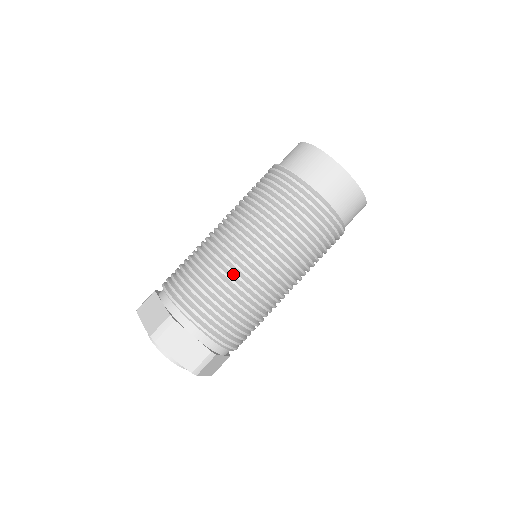
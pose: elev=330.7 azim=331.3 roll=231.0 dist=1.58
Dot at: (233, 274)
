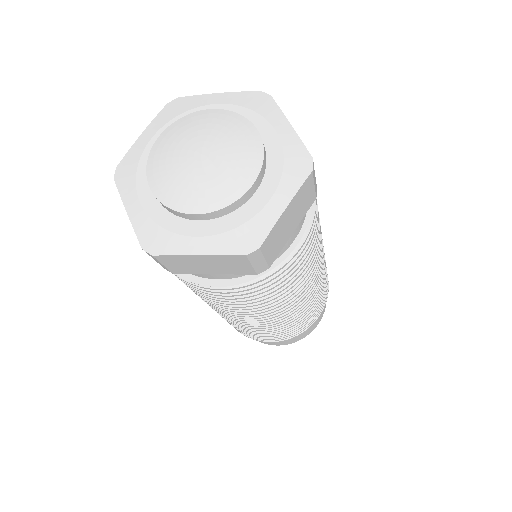
Dot at: occluded
